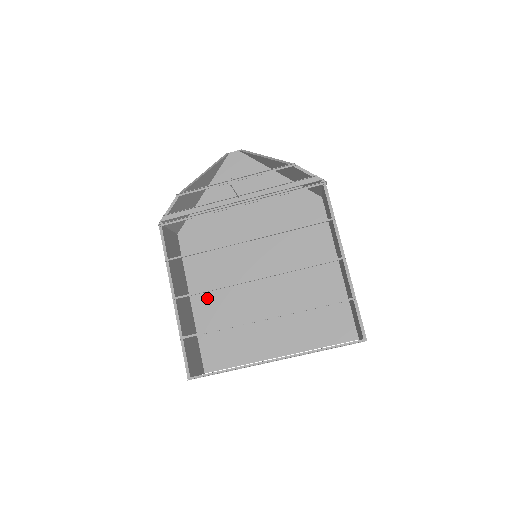
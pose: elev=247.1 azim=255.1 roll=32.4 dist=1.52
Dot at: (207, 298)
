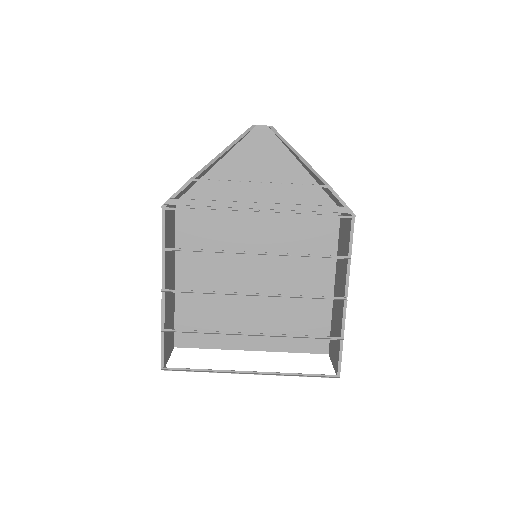
Dot at: (193, 278)
